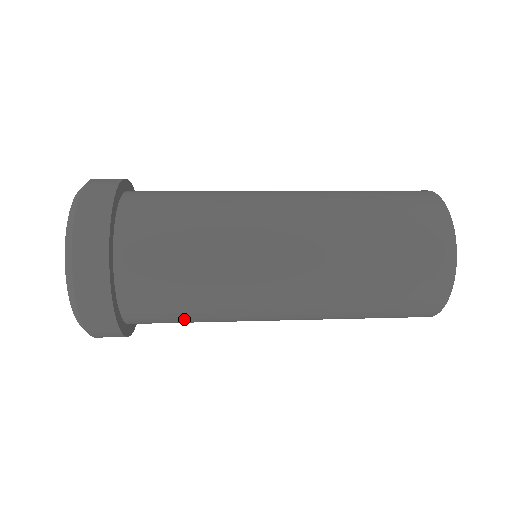
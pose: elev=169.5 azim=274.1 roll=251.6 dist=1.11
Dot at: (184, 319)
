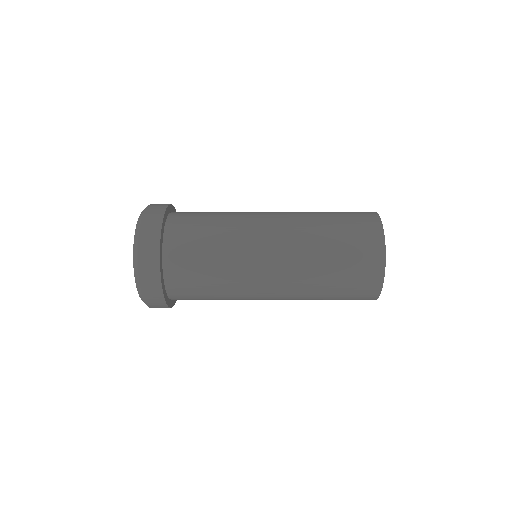
Dot at: (205, 290)
